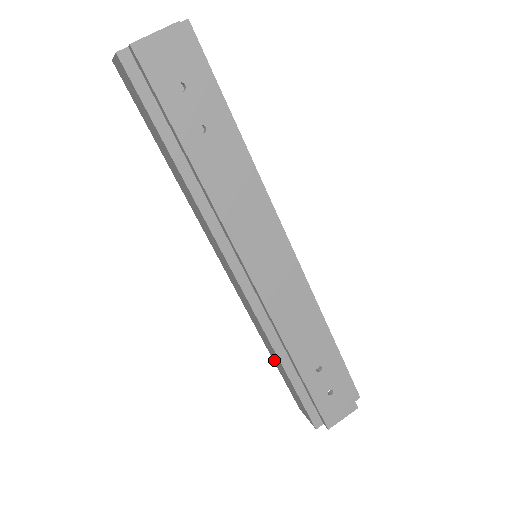
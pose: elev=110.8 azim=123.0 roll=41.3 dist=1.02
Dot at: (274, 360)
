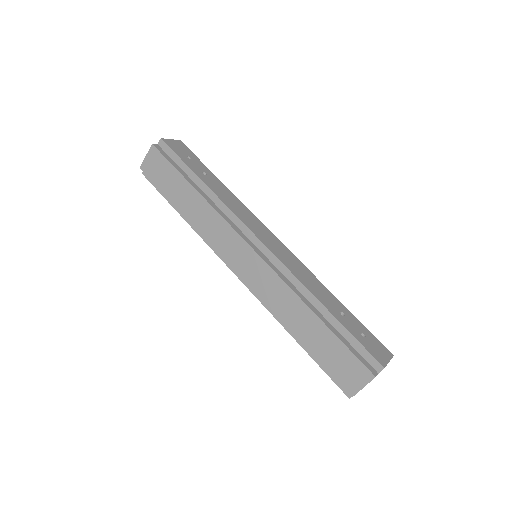
Dot at: (305, 339)
